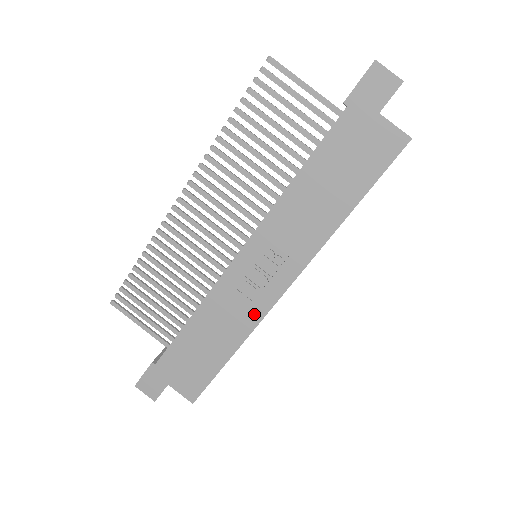
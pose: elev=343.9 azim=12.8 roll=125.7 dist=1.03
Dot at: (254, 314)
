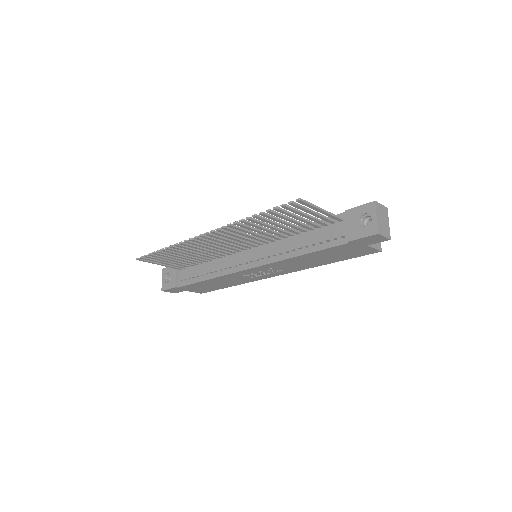
Dot at: (252, 280)
